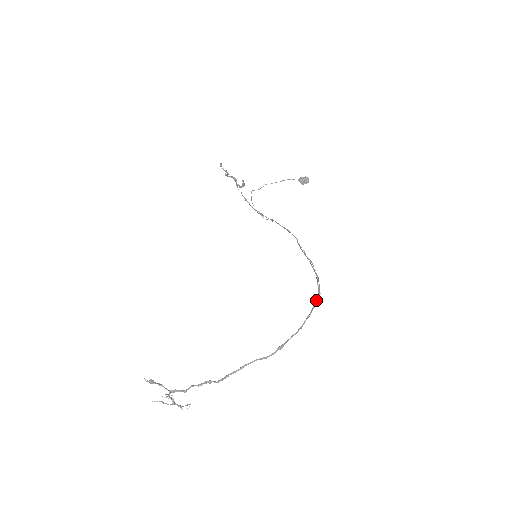
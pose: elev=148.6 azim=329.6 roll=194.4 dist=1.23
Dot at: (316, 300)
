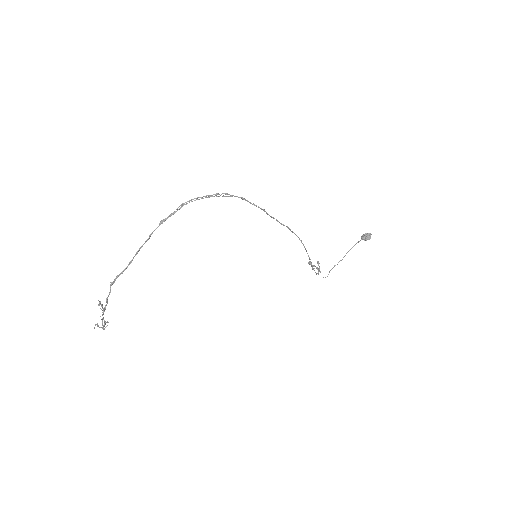
Dot at: (215, 194)
